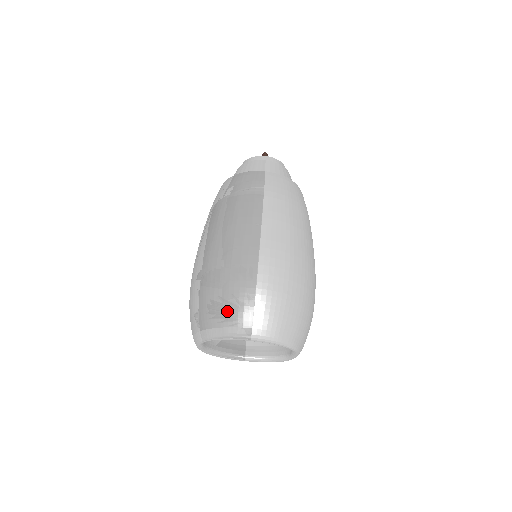
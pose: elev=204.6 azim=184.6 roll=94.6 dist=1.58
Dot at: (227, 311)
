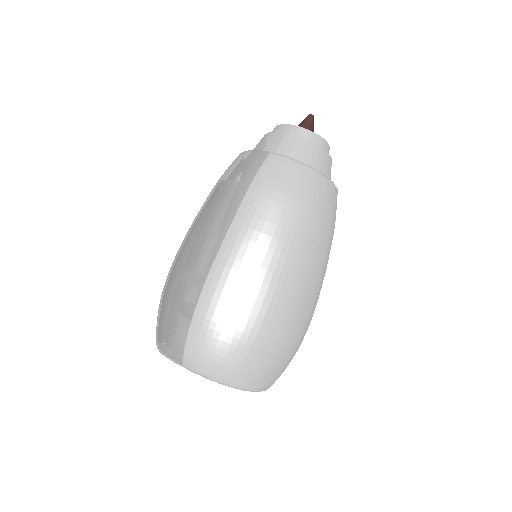
Dot at: (166, 329)
